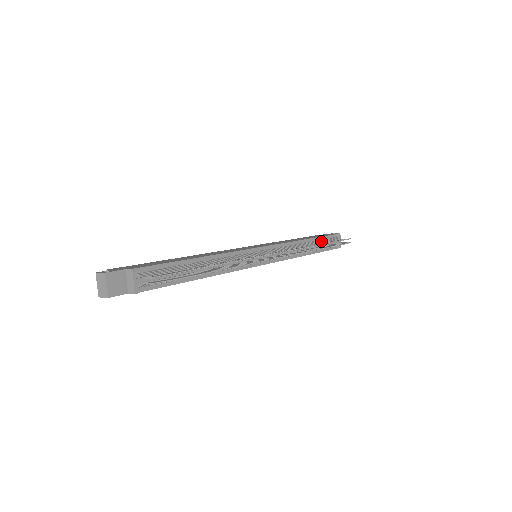
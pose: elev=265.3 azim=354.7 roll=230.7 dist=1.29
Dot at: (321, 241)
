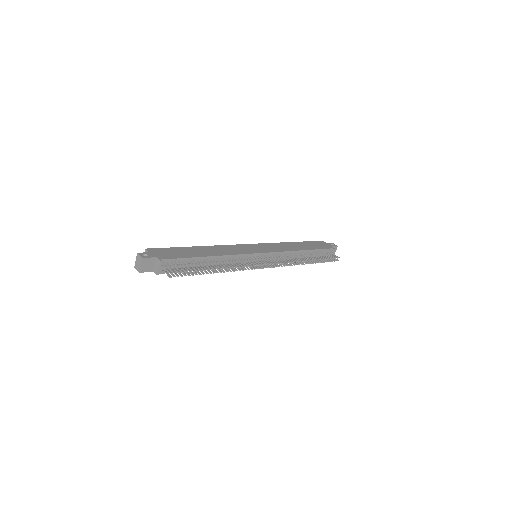
Dot at: (315, 253)
